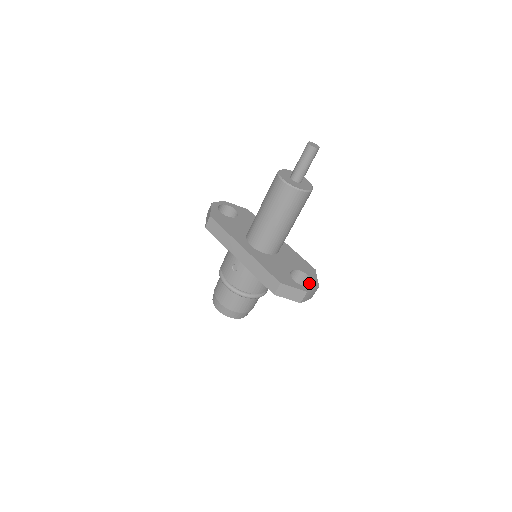
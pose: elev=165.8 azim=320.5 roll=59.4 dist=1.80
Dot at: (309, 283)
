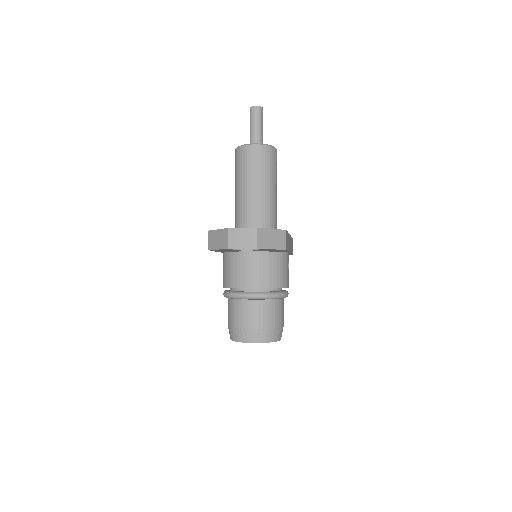
Dot at: occluded
